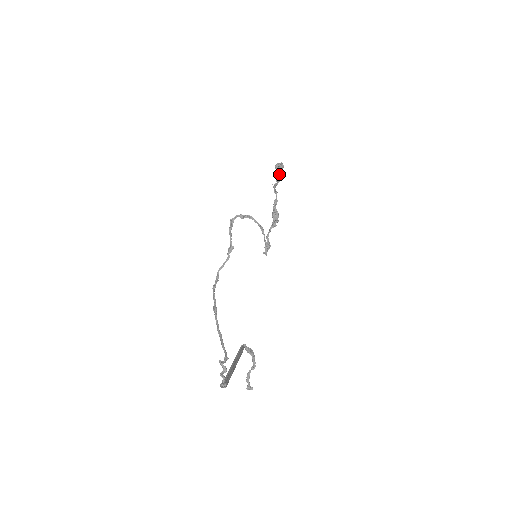
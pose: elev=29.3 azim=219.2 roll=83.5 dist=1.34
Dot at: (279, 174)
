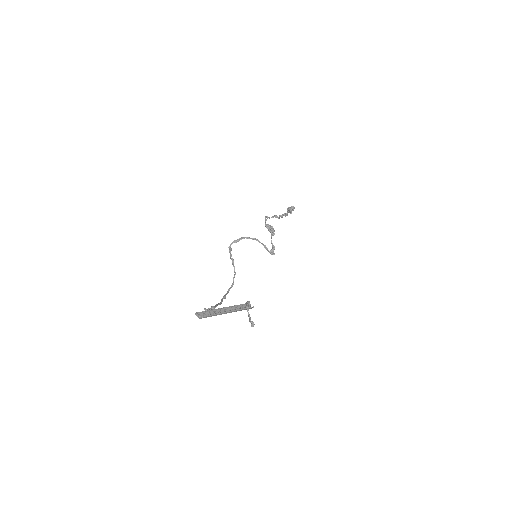
Dot at: (287, 212)
